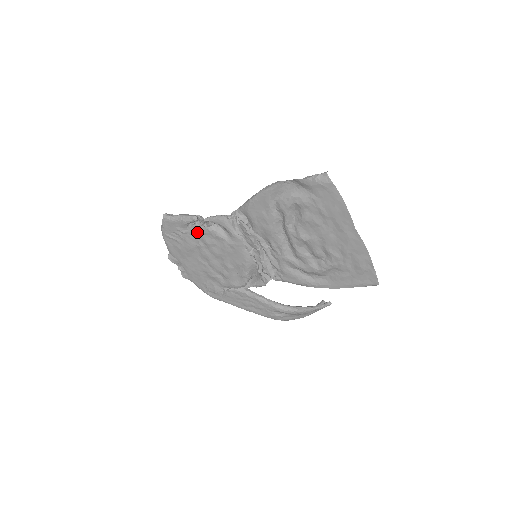
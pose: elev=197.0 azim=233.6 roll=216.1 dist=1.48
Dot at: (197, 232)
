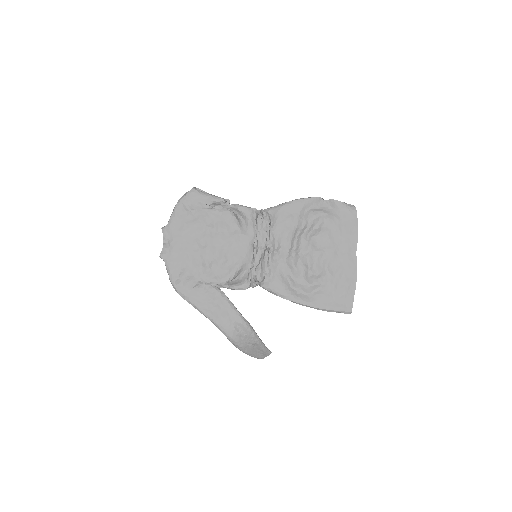
Dot at: (217, 213)
